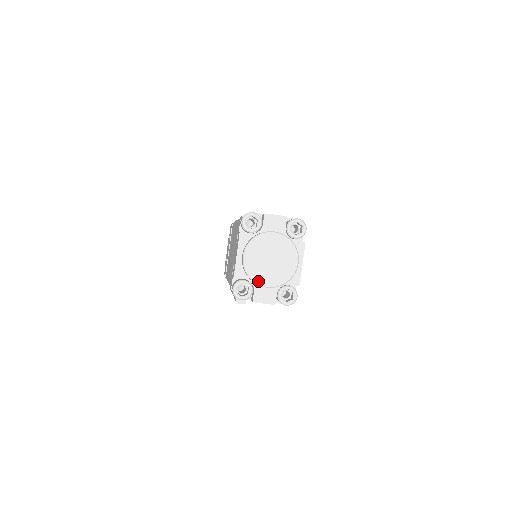
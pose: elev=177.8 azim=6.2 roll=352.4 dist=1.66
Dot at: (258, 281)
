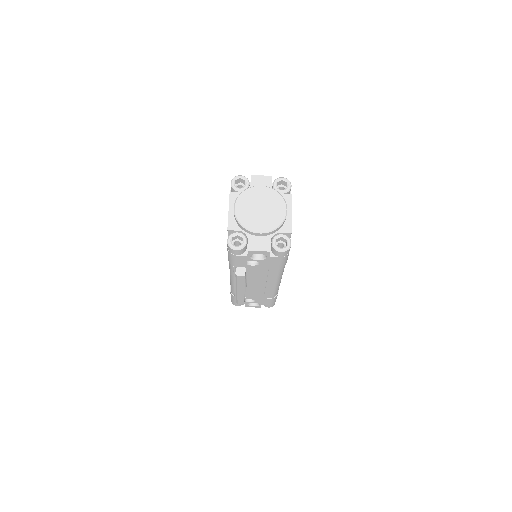
Dot at: (250, 228)
